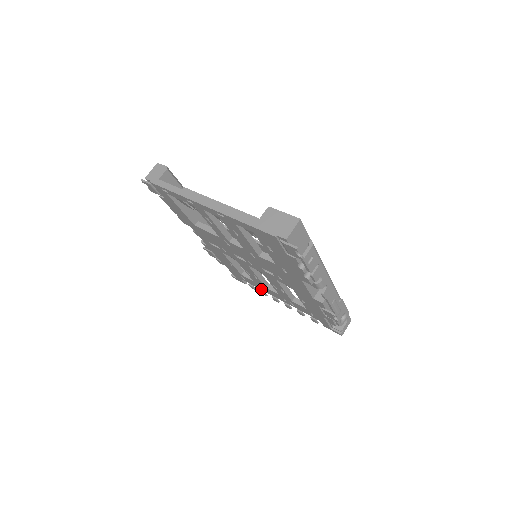
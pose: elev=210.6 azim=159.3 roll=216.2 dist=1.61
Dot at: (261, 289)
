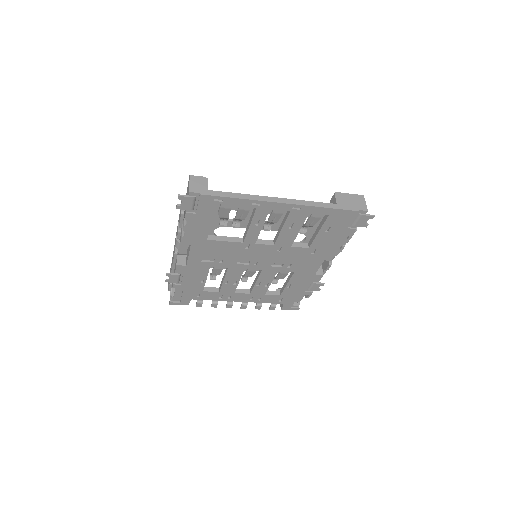
Dot at: (218, 300)
